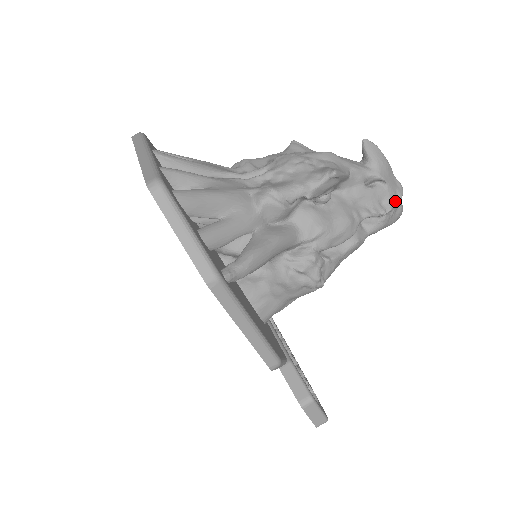
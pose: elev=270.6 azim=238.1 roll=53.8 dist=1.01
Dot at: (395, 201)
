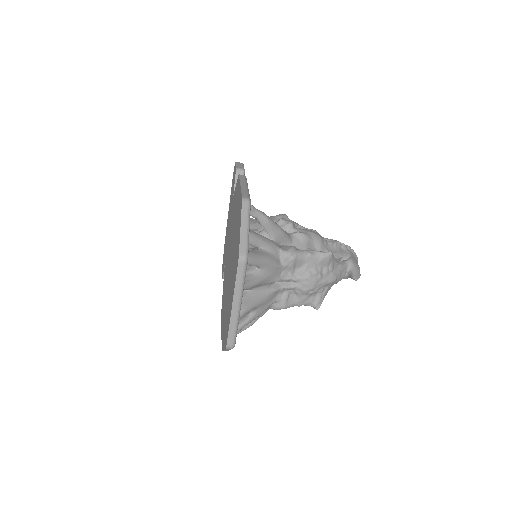
Dot at: occluded
